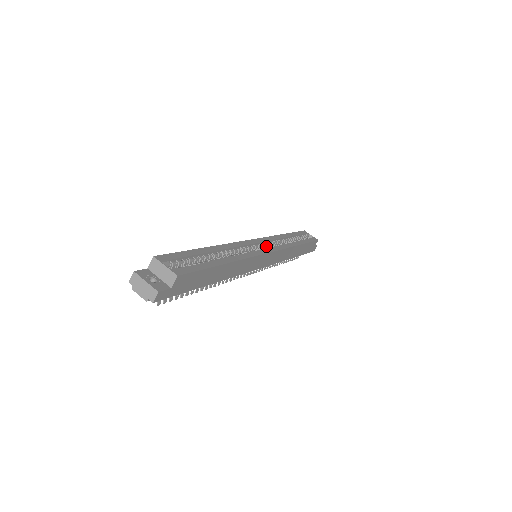
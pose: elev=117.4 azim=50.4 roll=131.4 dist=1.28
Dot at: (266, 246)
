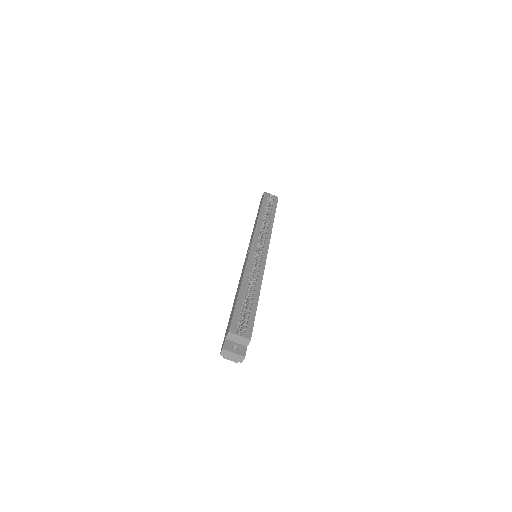
Dot at: (258, 242)
